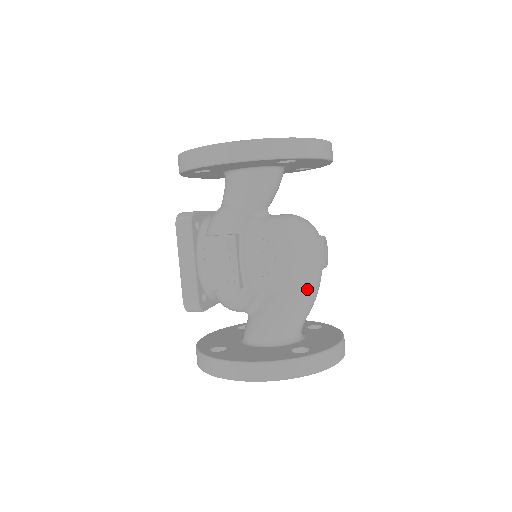
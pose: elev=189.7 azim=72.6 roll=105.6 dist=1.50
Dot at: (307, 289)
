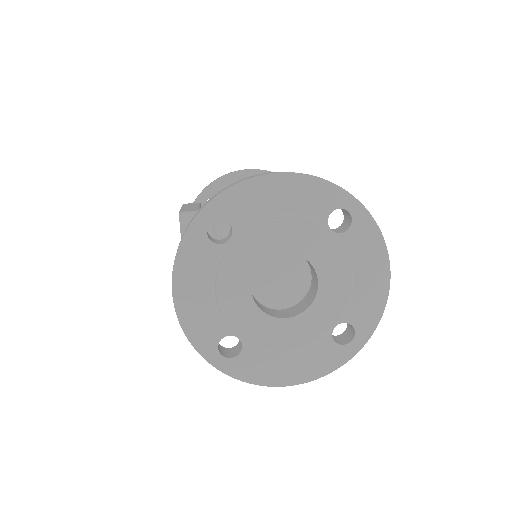
Dot at: occluded
